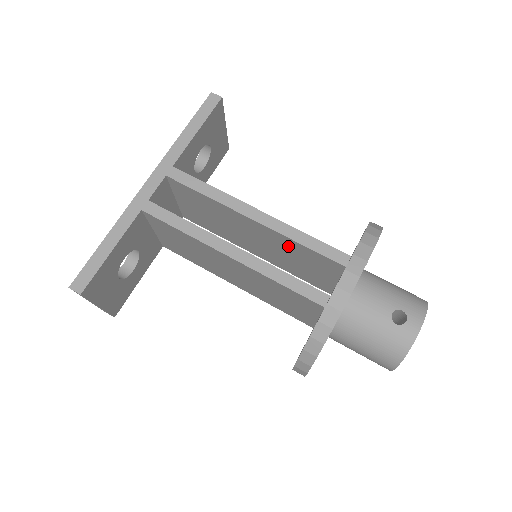
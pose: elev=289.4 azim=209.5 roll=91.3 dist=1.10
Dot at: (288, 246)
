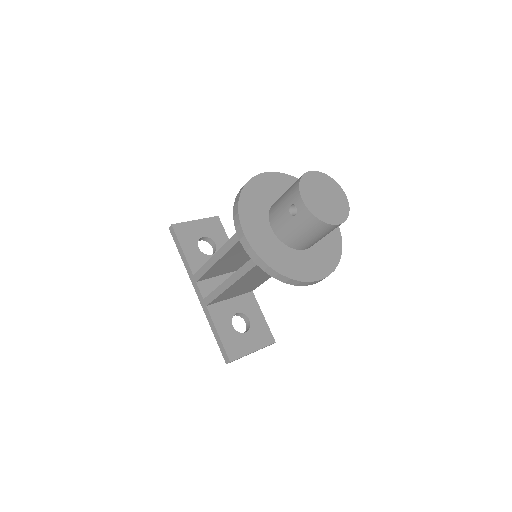
Dot at: occluded
